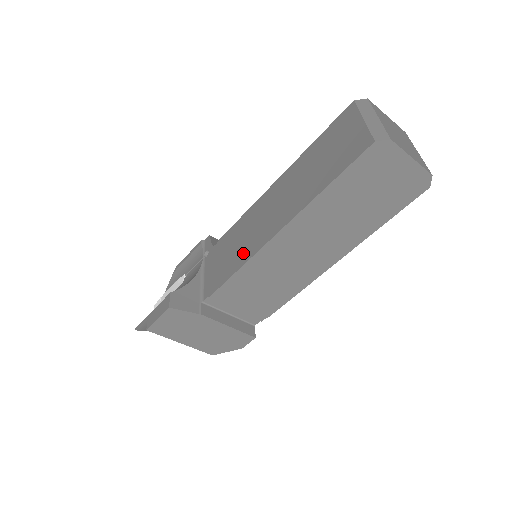
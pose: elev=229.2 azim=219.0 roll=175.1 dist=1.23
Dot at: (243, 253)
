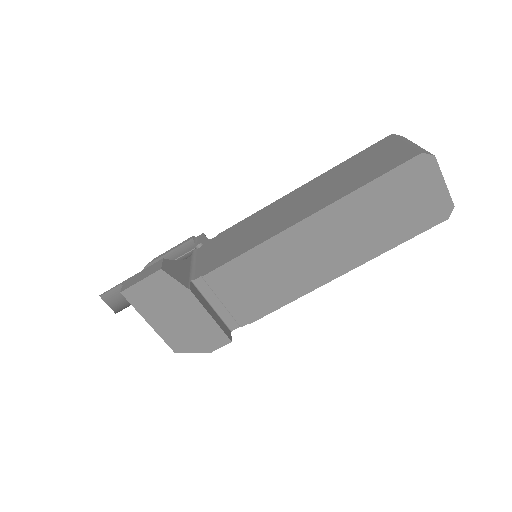
Dot at: (255, 238)
